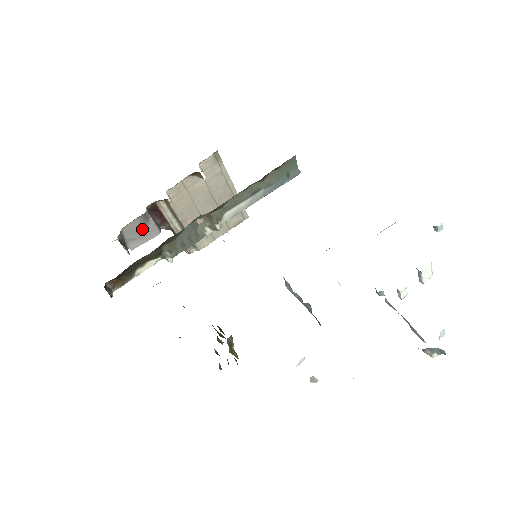
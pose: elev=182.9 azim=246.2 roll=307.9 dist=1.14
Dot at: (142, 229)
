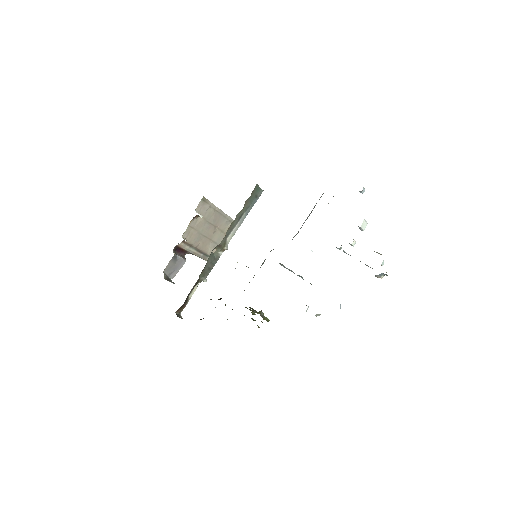
Dot at: (175, 264)
